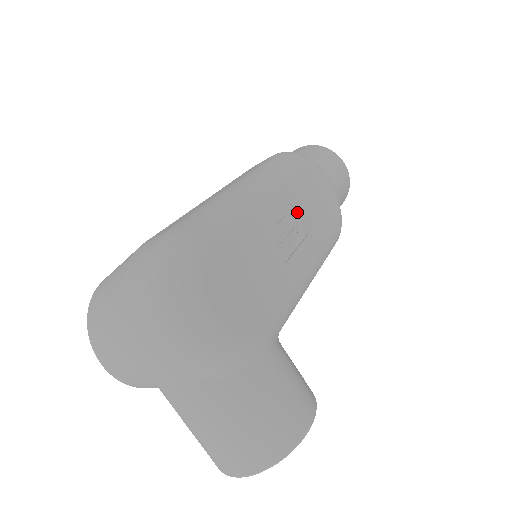
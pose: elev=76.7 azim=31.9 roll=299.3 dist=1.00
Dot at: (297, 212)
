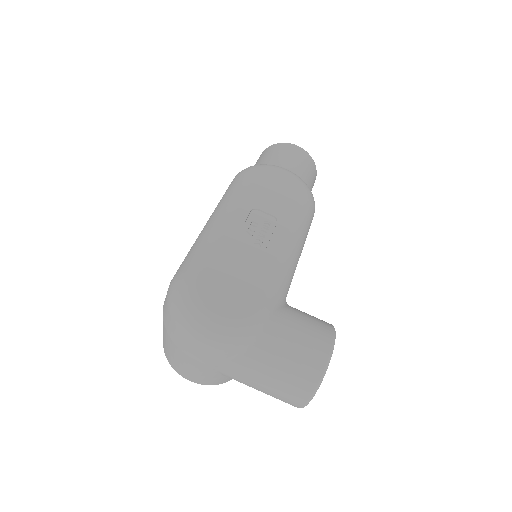
Dot at: (262, 211)
